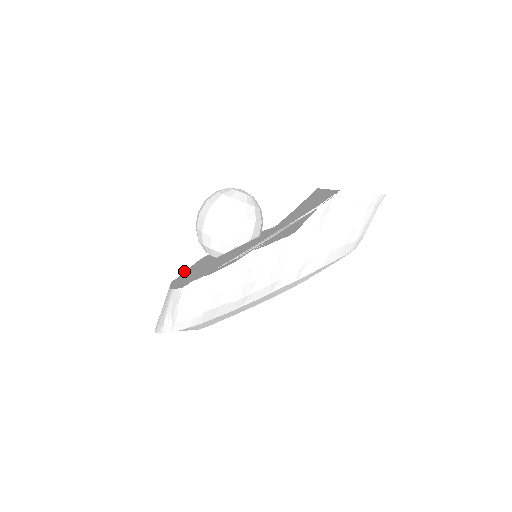
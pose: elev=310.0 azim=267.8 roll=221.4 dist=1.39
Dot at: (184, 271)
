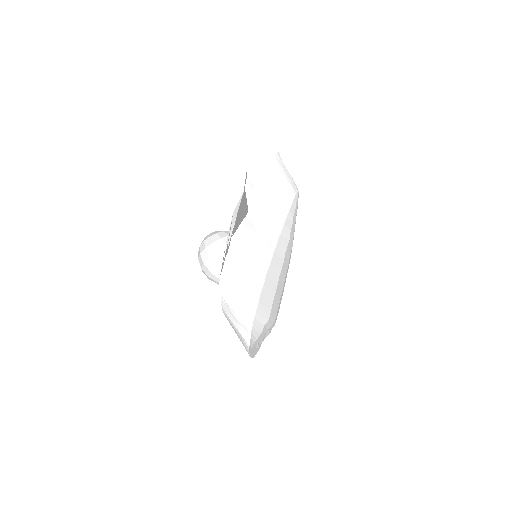
Dot at: occluded
